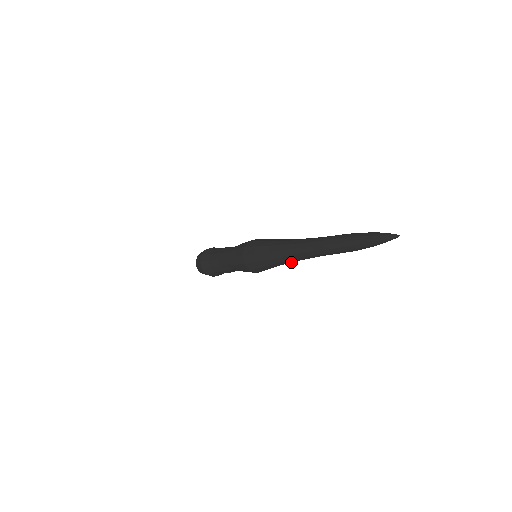
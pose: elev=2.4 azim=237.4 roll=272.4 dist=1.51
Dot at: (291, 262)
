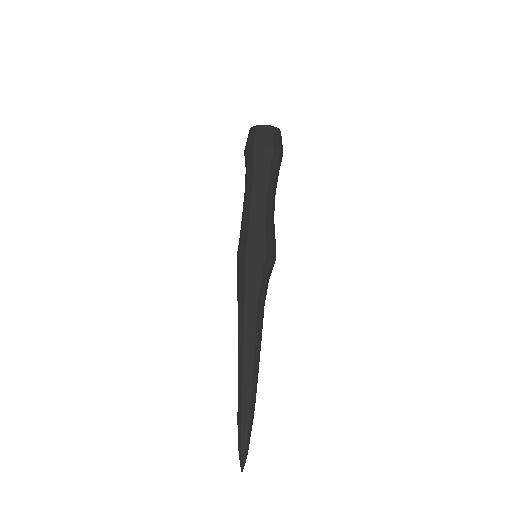
Dot at: occluded
